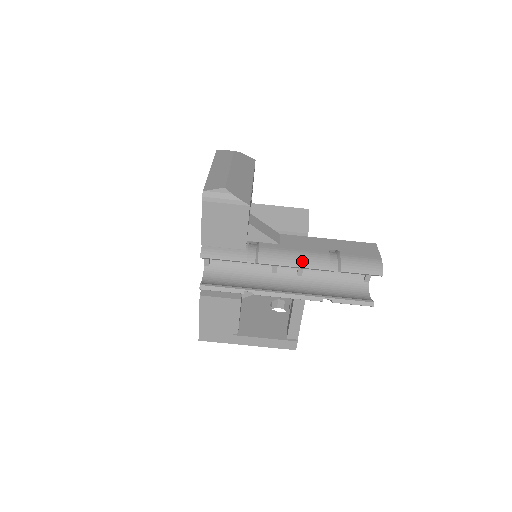
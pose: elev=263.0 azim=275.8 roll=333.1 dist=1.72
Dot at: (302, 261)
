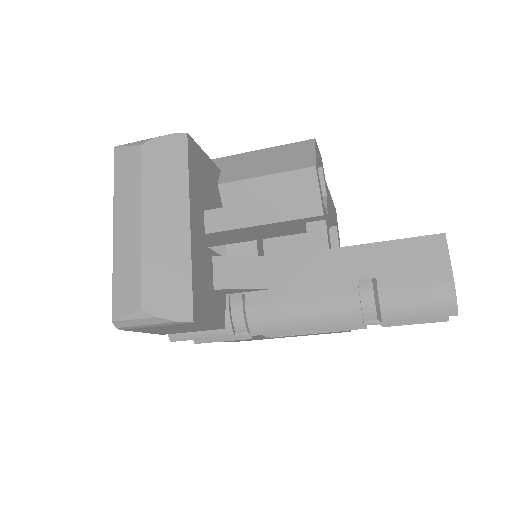
Dot at: (316, 319)
